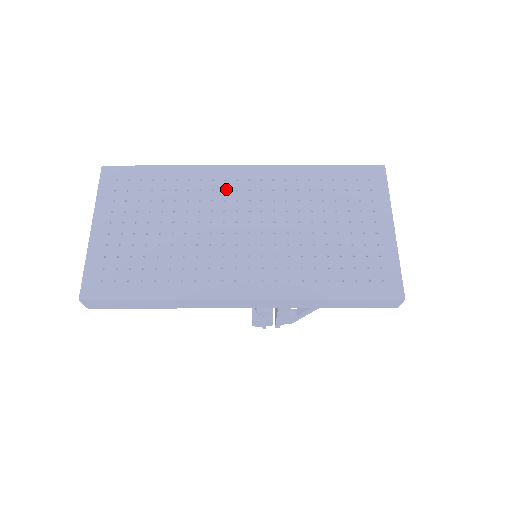
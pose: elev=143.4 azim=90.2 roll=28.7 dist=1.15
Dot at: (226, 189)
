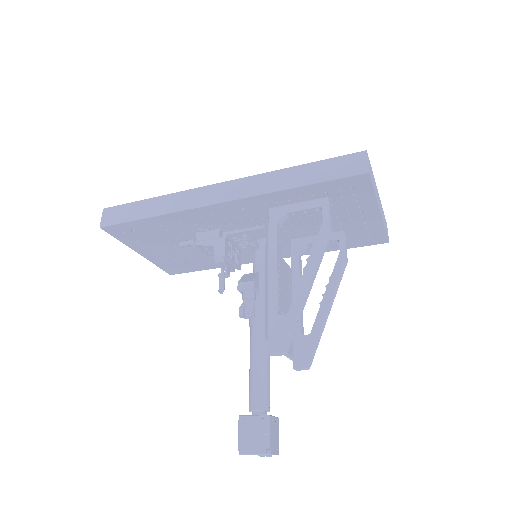
Dot at: occluded
